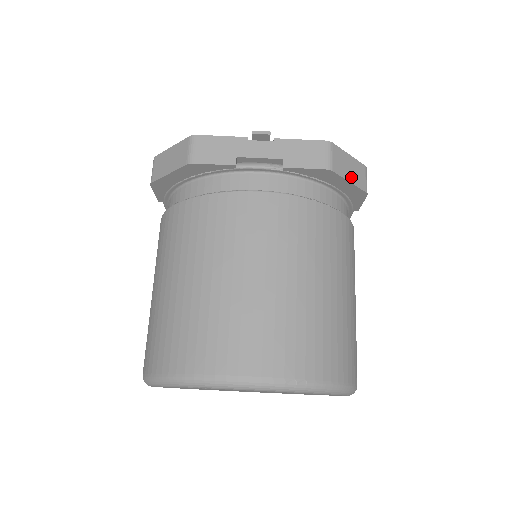
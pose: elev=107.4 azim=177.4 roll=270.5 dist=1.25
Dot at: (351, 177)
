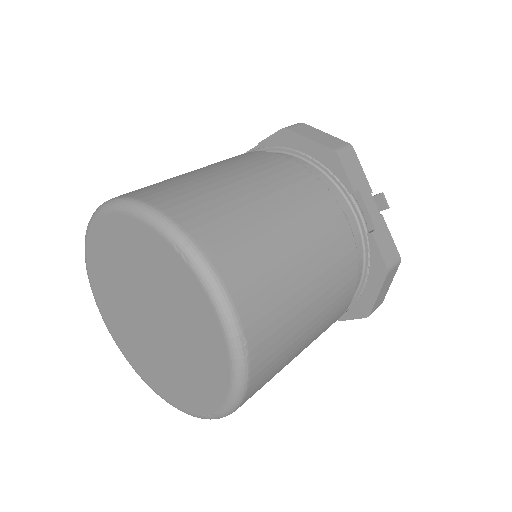
Dot at: (380, 294)
